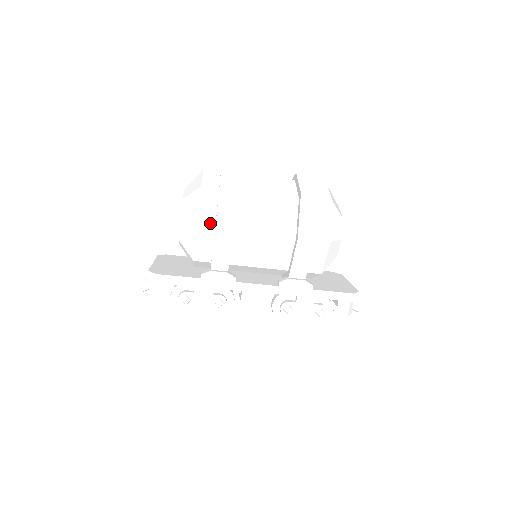
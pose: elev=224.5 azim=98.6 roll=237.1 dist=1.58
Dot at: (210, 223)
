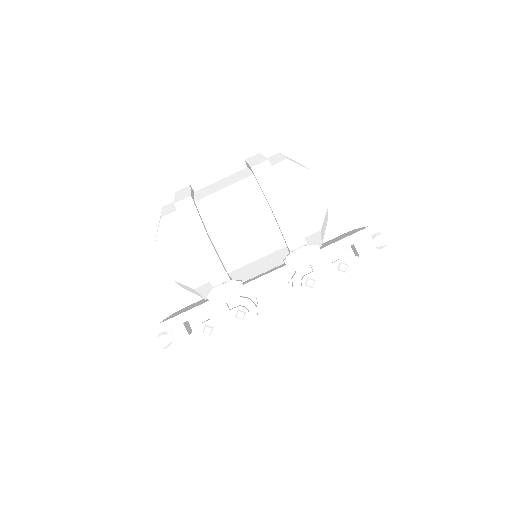
Dot at: (185, 243)
